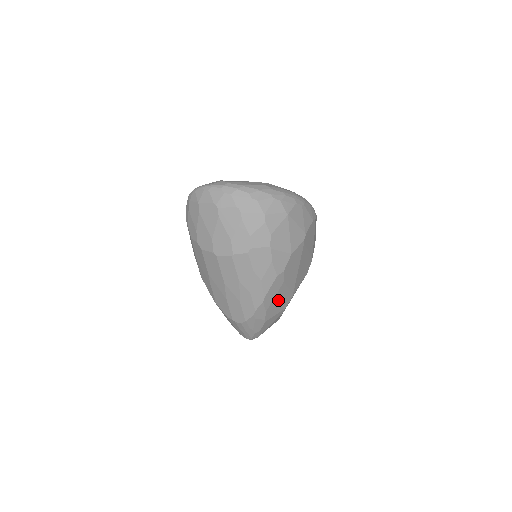
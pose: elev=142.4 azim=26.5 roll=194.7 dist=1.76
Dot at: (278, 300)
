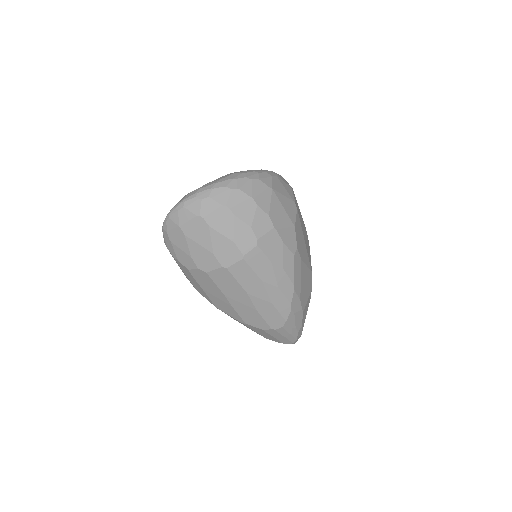
Dot at: (304, 283)
